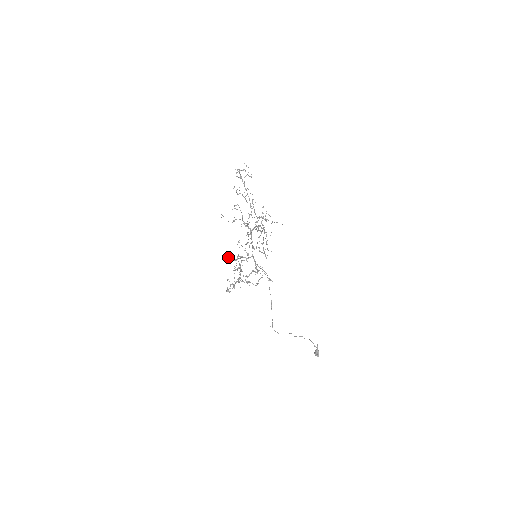
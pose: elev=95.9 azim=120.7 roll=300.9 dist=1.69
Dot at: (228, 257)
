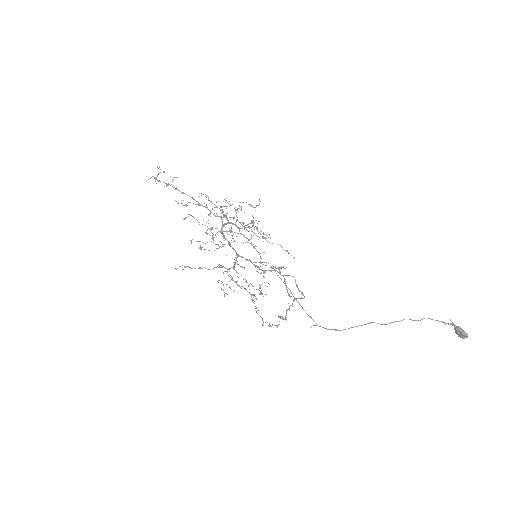
Dot at: (177, 268)
